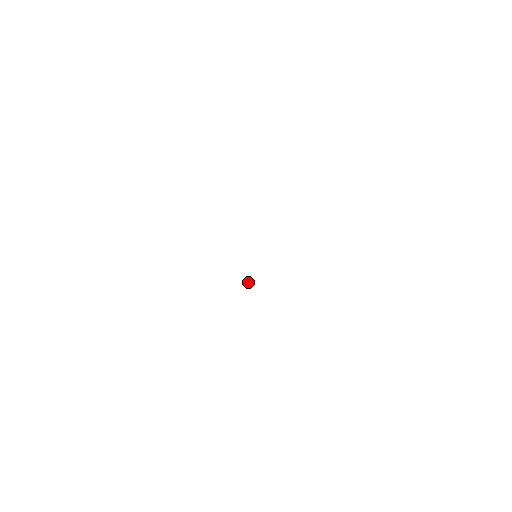
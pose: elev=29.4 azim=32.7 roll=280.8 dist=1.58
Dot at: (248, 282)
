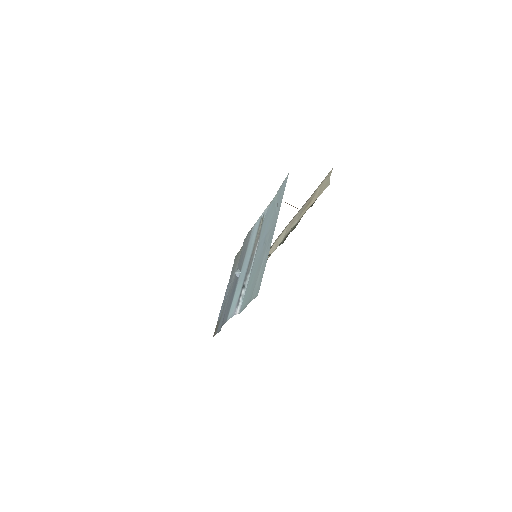
Dot at: (238, 274)
